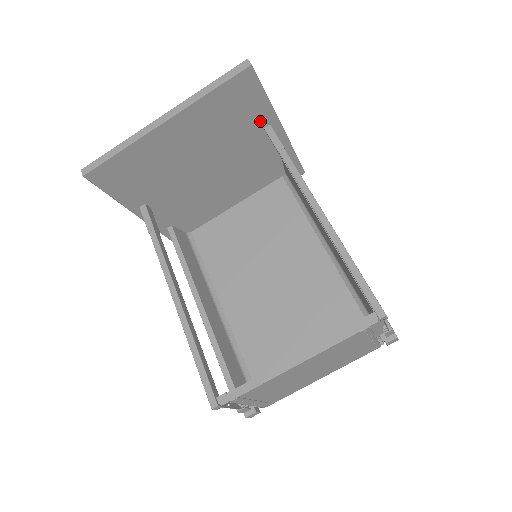
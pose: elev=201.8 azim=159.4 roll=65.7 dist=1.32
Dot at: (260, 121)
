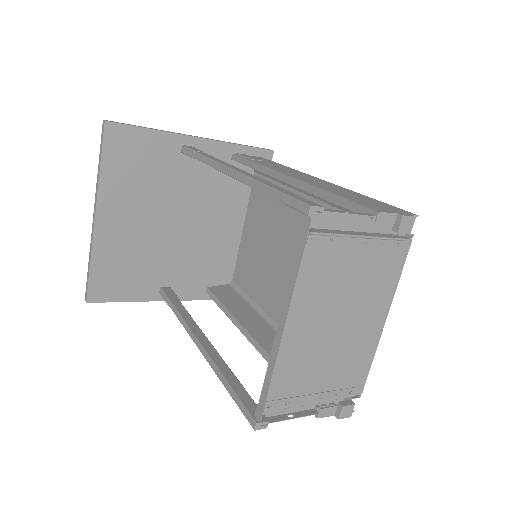
Dot at: (170, 150)
